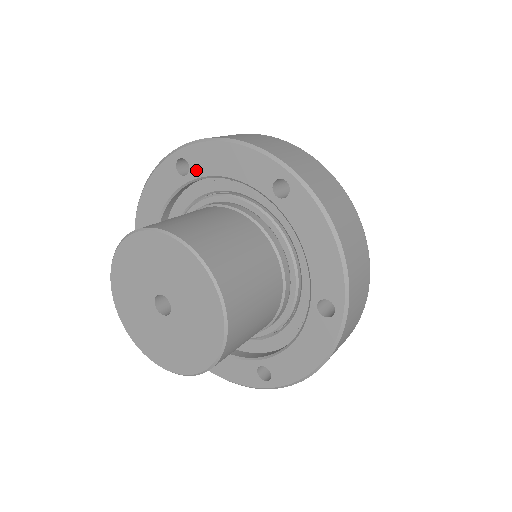
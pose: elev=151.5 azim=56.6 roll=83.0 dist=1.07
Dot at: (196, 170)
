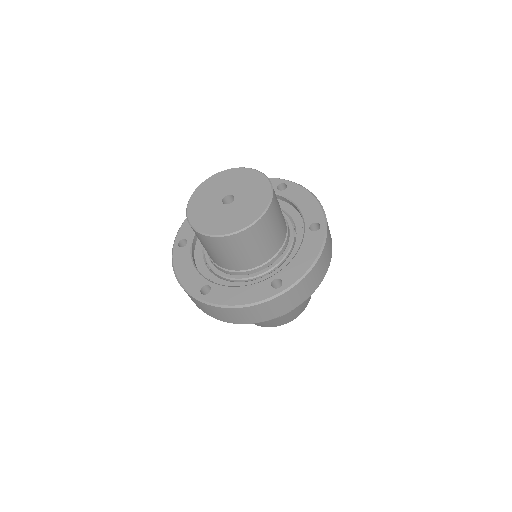
Dot at: occluded
